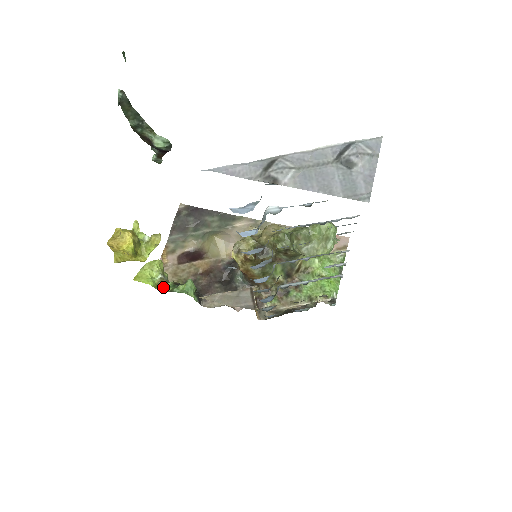
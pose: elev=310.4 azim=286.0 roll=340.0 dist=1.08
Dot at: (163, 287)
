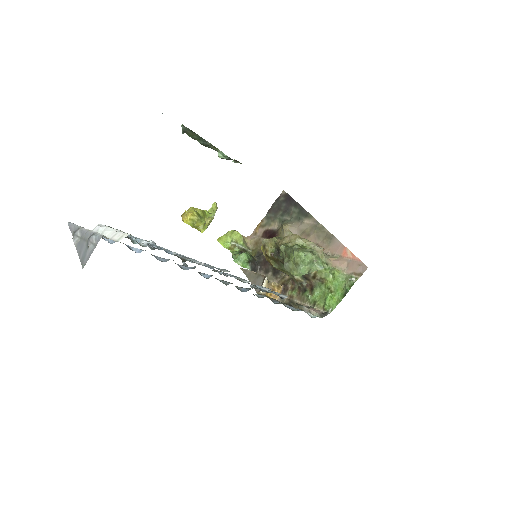
Dot at: (234, 251)
